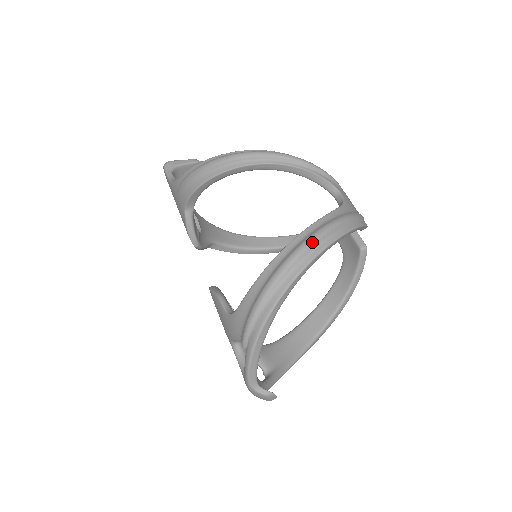
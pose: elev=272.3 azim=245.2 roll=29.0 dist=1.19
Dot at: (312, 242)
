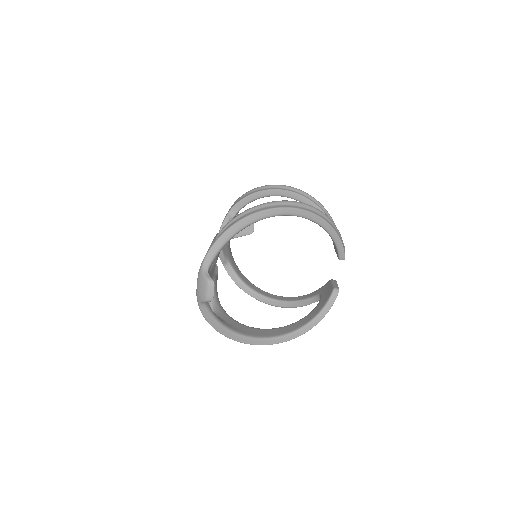
Dot at: (301, 203)
